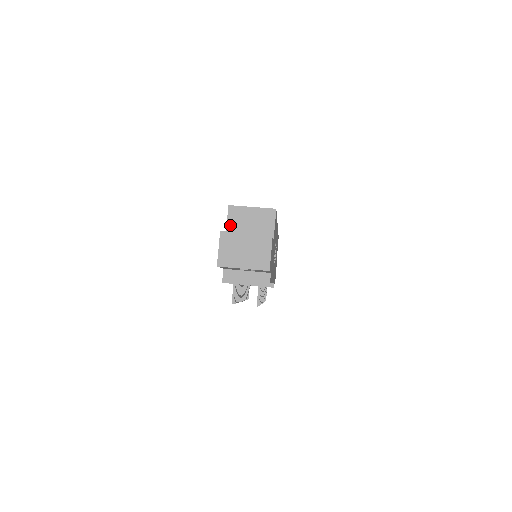
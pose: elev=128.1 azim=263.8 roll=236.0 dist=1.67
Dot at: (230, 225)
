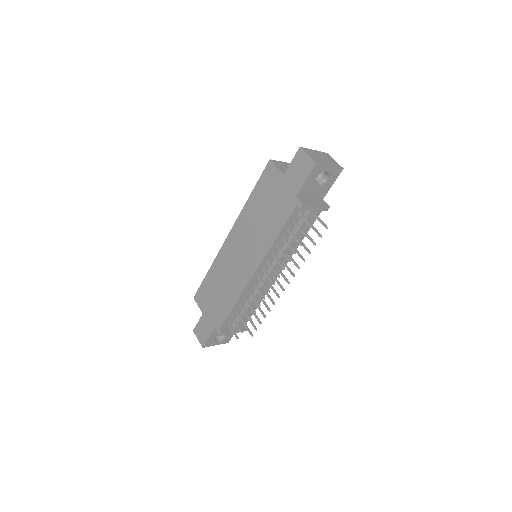
Dot at: (281, 169)
